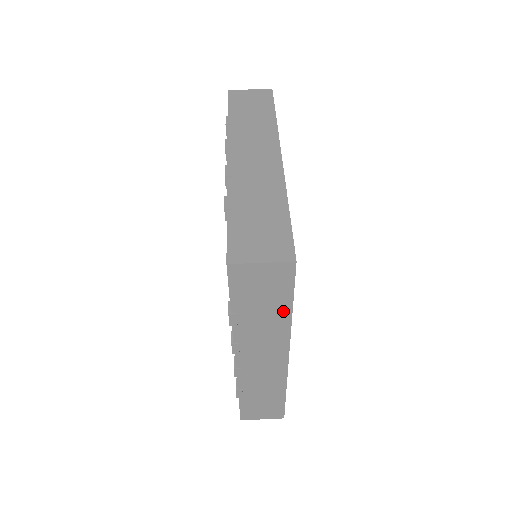
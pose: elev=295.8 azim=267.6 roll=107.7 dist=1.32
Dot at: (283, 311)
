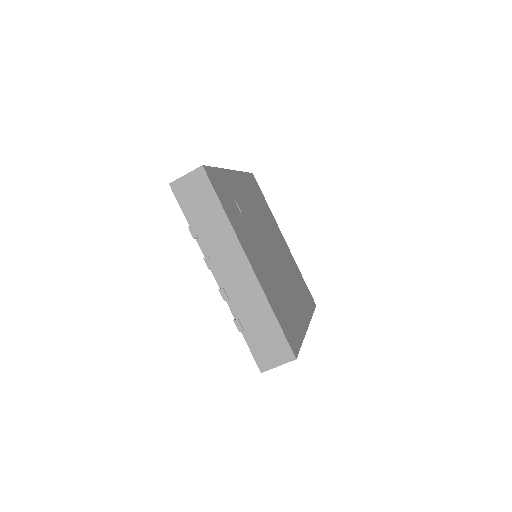
Dot at: occluded
